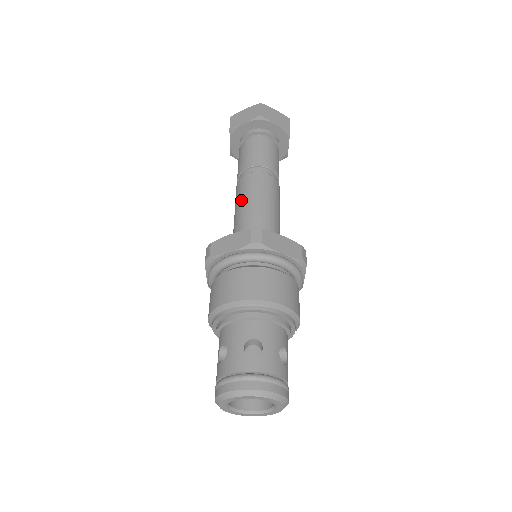
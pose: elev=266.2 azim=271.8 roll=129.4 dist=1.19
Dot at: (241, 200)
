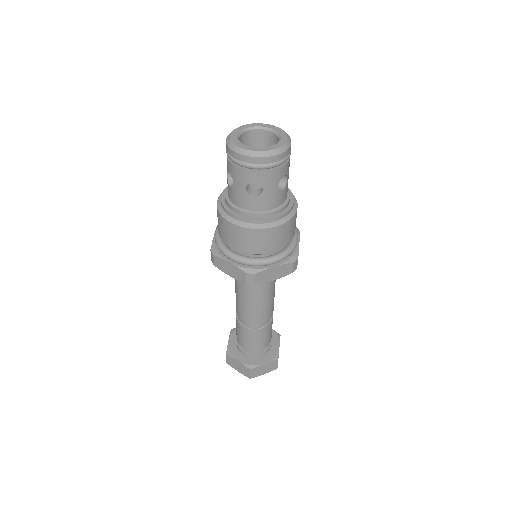
Dot at: occluded
